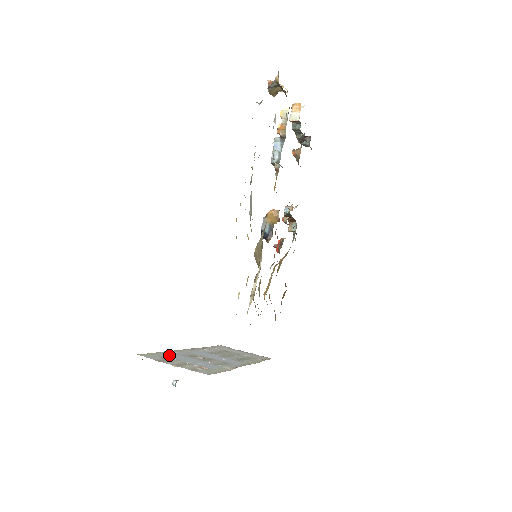
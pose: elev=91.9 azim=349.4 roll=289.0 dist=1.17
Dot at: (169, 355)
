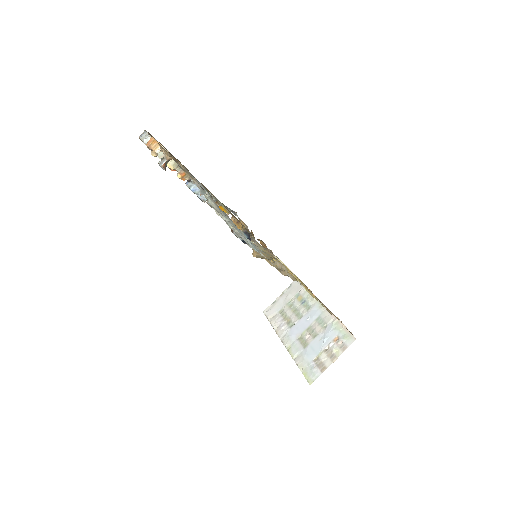
Dot at: (306, 360)
